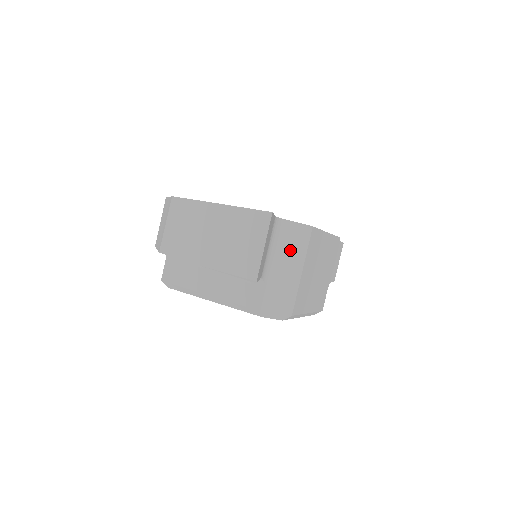
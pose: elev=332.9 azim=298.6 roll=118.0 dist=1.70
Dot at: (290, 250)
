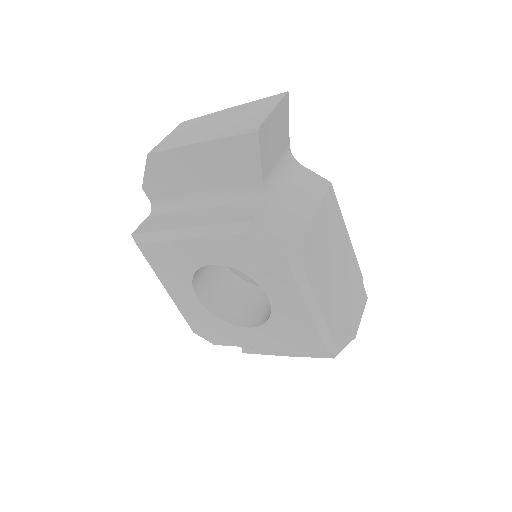
Dot at: (302, 189)
